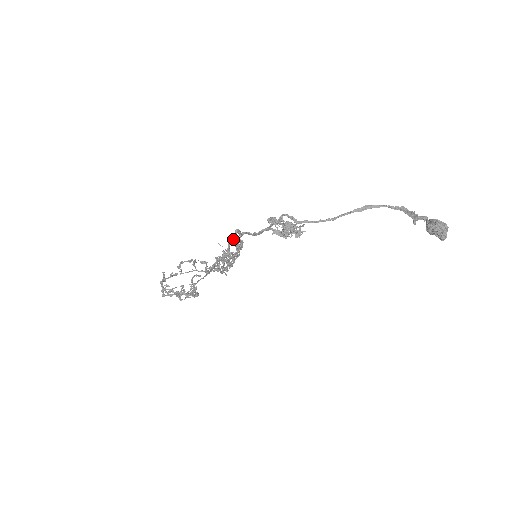
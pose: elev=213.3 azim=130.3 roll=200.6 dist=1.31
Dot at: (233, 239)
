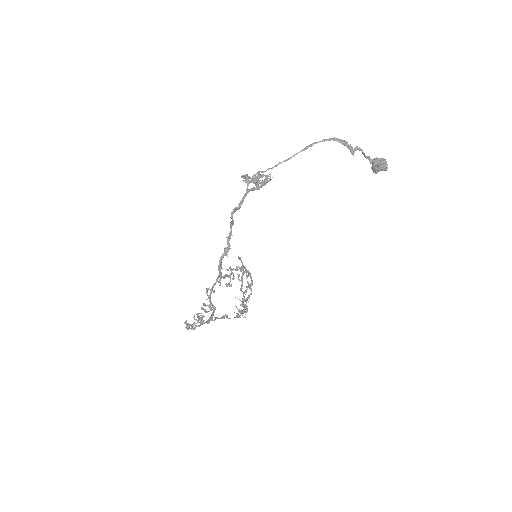
Dot at: (230, 234)
